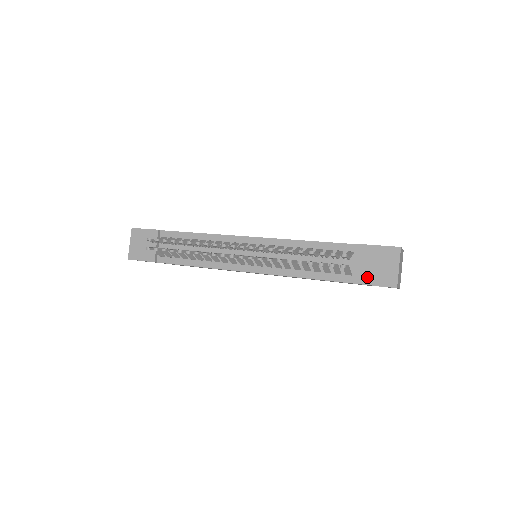
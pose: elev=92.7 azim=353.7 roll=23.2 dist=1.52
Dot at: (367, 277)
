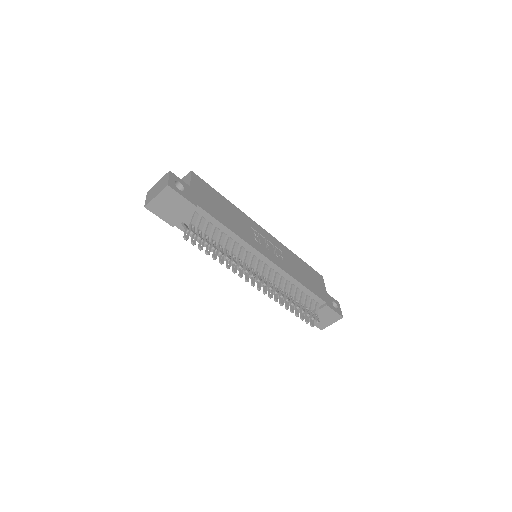
Dot at: (314, 320)
